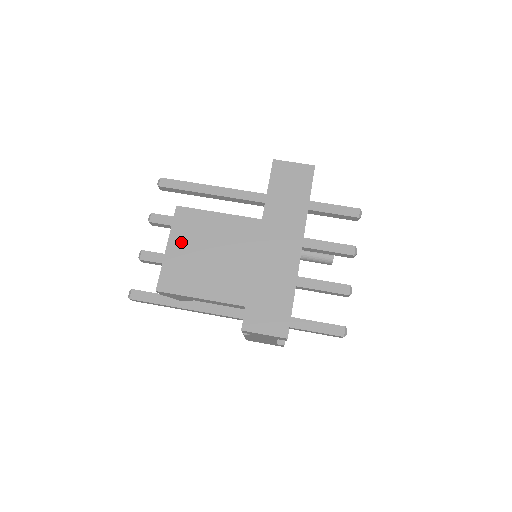
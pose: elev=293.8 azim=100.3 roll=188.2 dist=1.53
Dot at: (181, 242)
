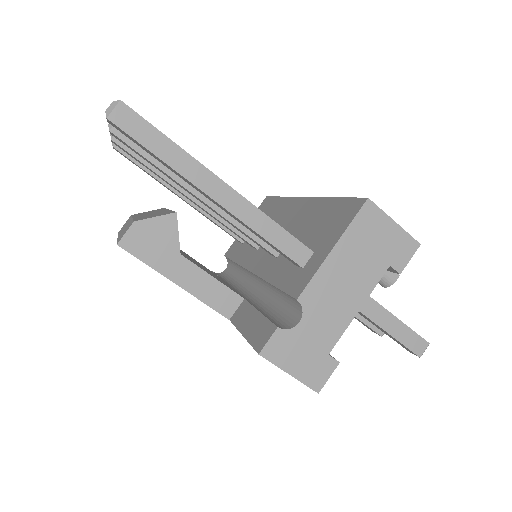
Dot at: occluded
